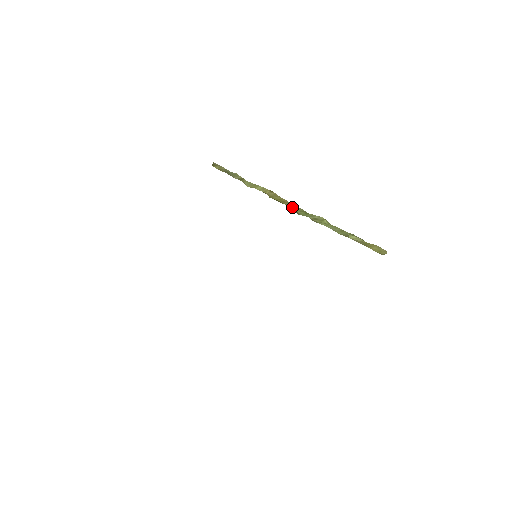
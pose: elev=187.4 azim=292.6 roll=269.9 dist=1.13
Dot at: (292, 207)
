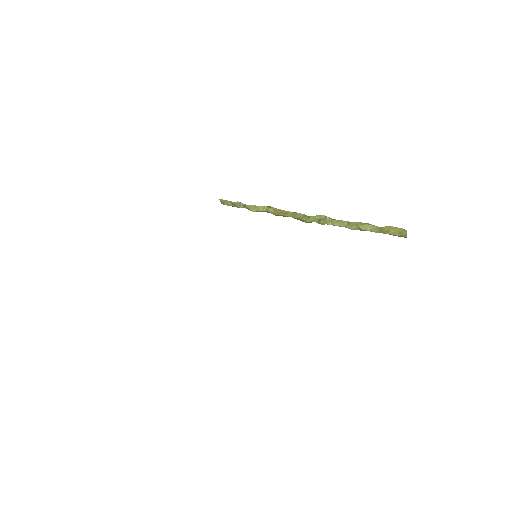
Dot at: (295, 217)
